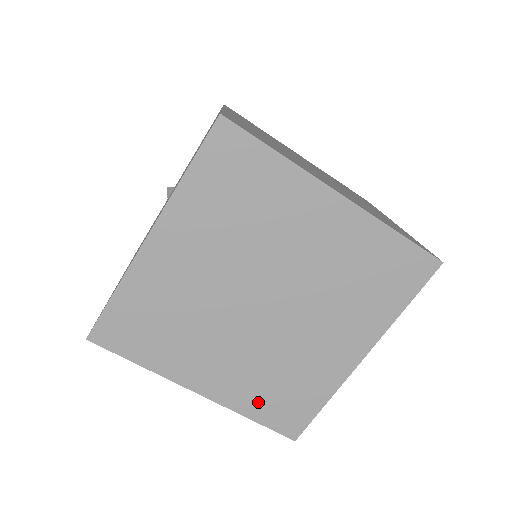
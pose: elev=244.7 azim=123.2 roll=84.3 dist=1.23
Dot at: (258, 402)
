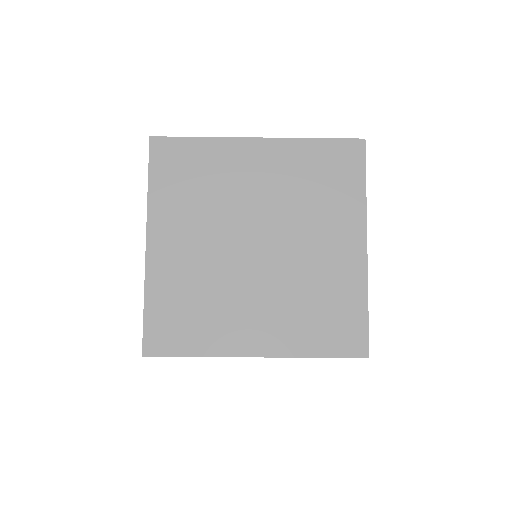
Dot at: occluded
